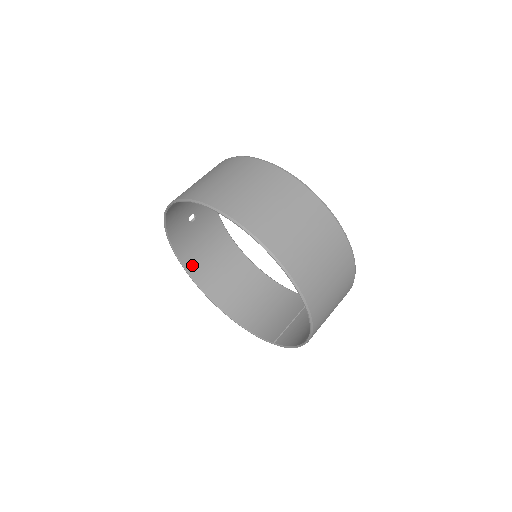
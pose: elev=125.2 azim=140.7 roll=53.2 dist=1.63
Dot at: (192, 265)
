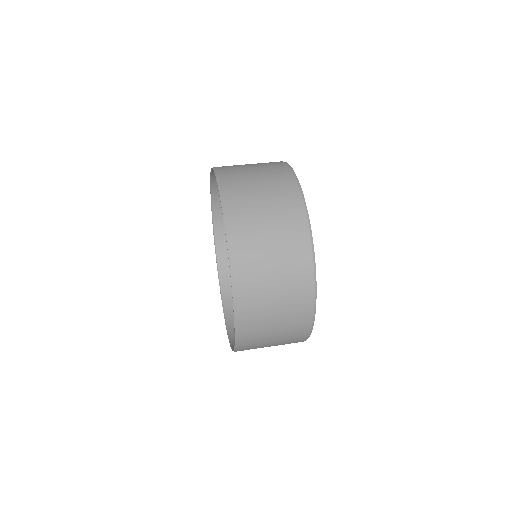
Dot at: (220, 207)
